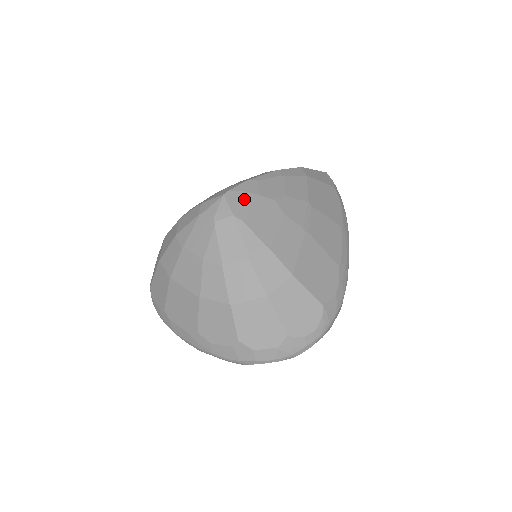
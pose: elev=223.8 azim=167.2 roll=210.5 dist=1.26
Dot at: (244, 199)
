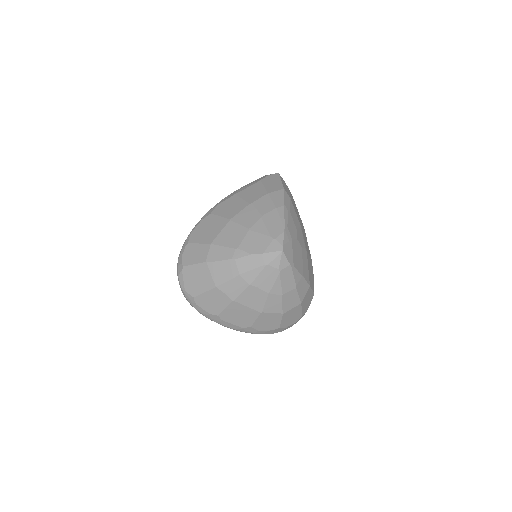
Dot at: (290, 248)
